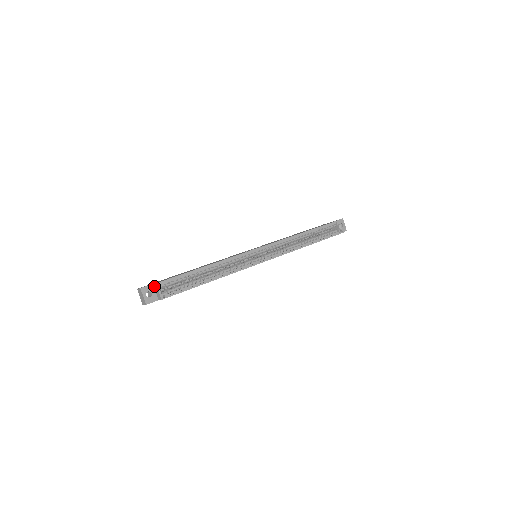
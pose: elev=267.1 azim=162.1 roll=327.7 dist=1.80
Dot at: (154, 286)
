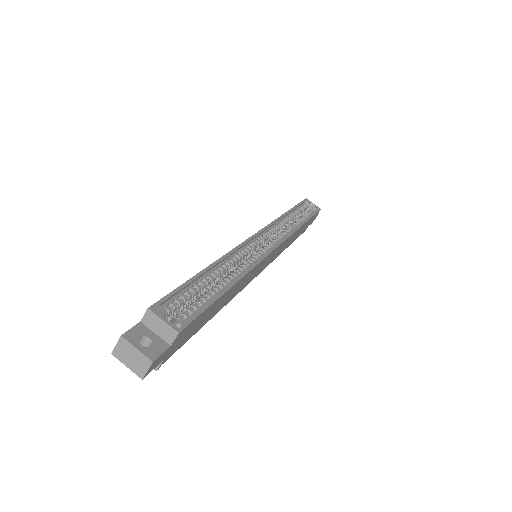
Dot at: (145, 323)
